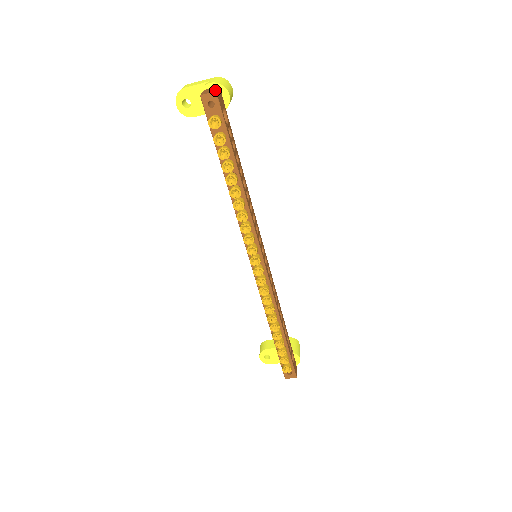
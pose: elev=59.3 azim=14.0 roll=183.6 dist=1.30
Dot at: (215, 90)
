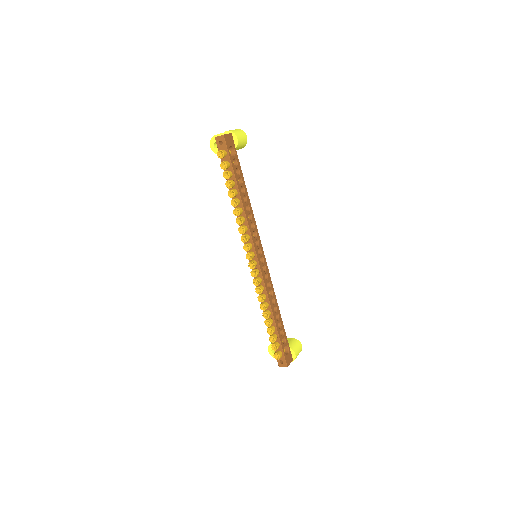
Dot at: (224, 134)
